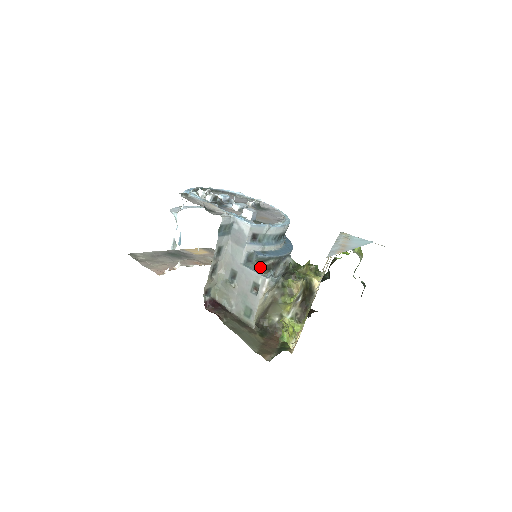
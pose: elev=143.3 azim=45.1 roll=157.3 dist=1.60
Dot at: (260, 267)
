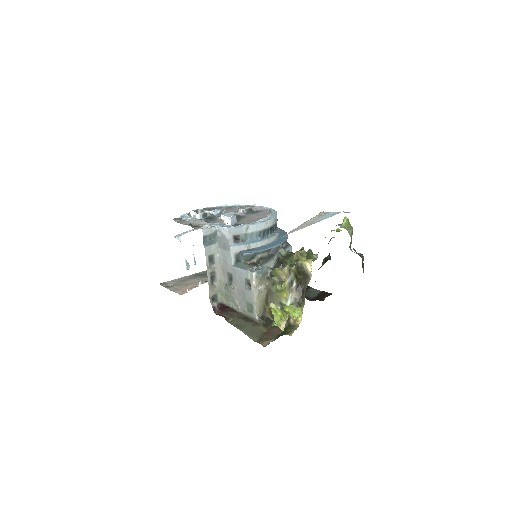
Dot at: (250, 264)
